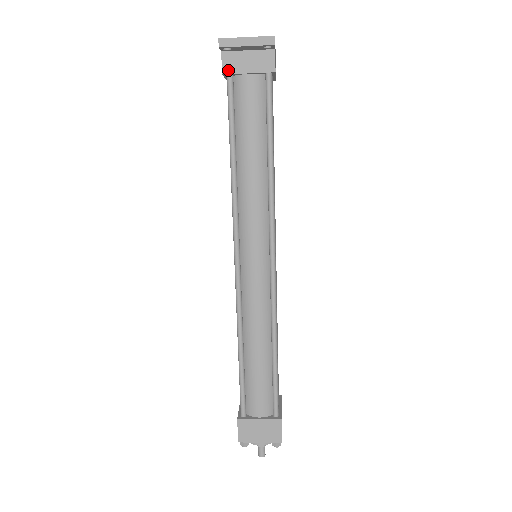
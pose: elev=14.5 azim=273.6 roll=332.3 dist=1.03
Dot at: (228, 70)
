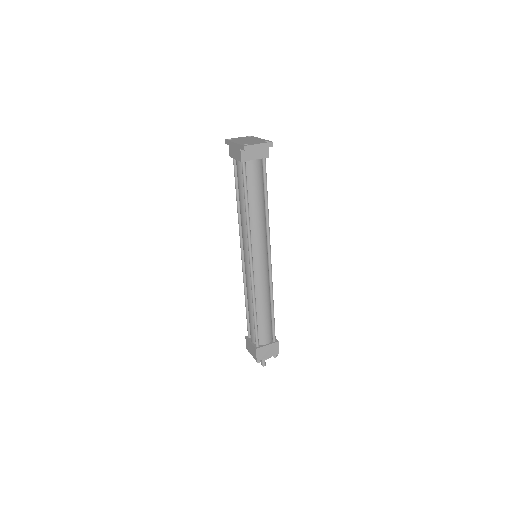
Dot at: (244, 159)
